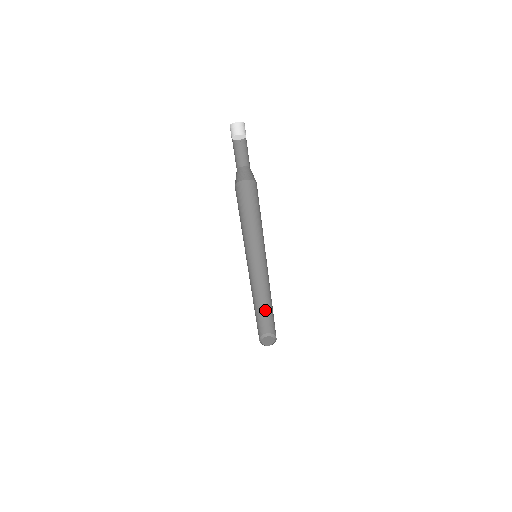
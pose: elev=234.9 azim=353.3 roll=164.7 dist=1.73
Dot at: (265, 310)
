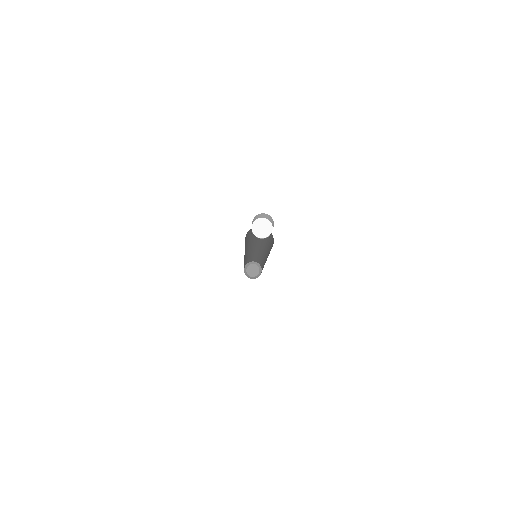
Dot at: (257, 258)
